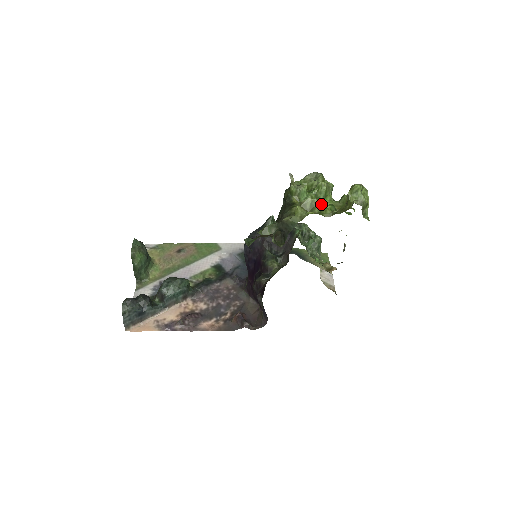
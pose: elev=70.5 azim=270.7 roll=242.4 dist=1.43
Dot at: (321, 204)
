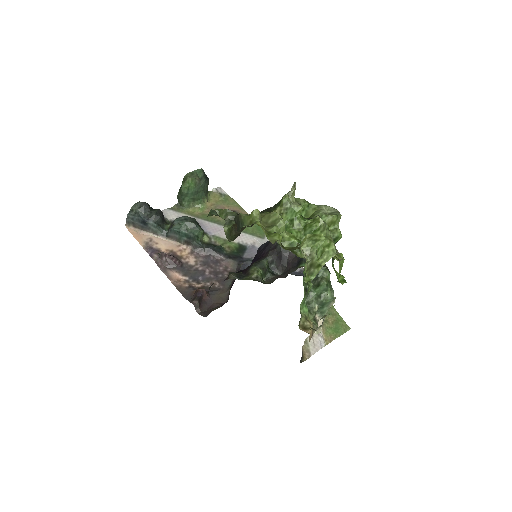
Dot at: occluded
